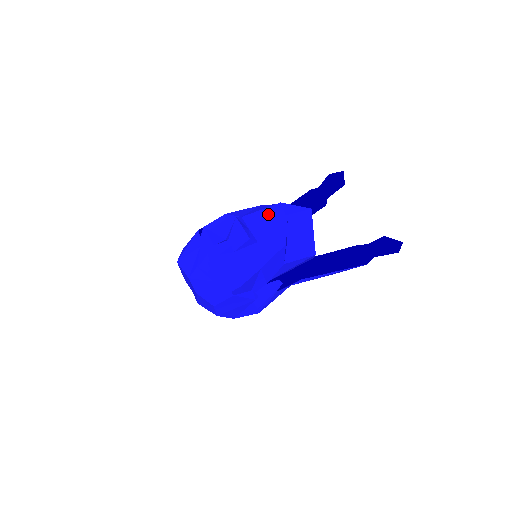
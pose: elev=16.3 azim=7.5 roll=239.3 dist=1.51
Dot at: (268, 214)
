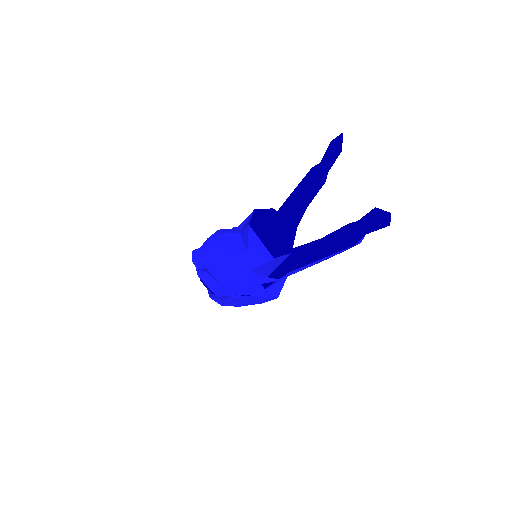
Dot at: (209, 244)
